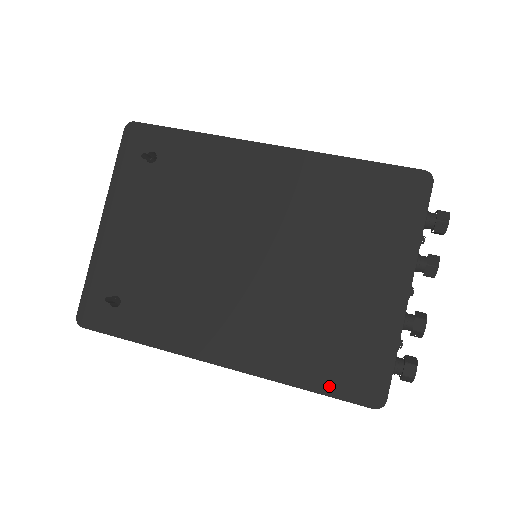
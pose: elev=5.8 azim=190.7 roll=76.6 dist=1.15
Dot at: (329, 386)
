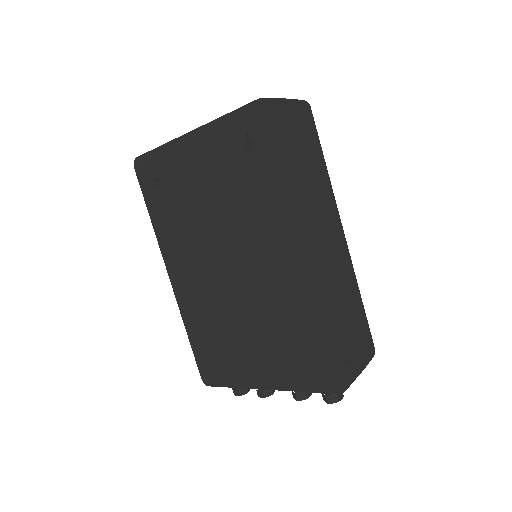
Dot at: (197, 351)
